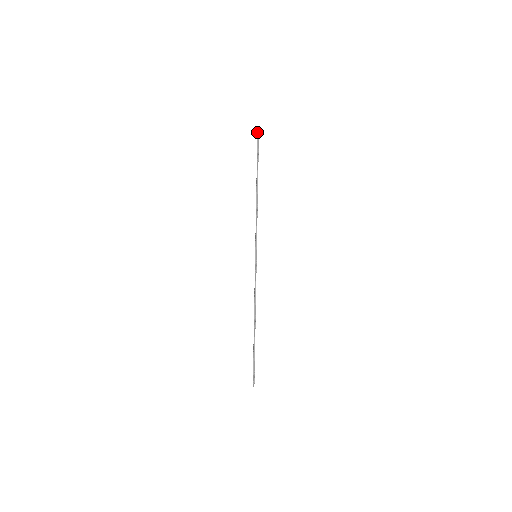
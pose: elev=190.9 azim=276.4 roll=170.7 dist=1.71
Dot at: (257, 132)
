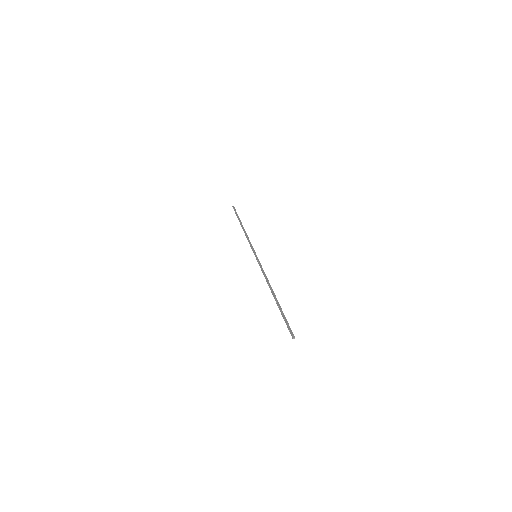
Dot at: (233, 207)
